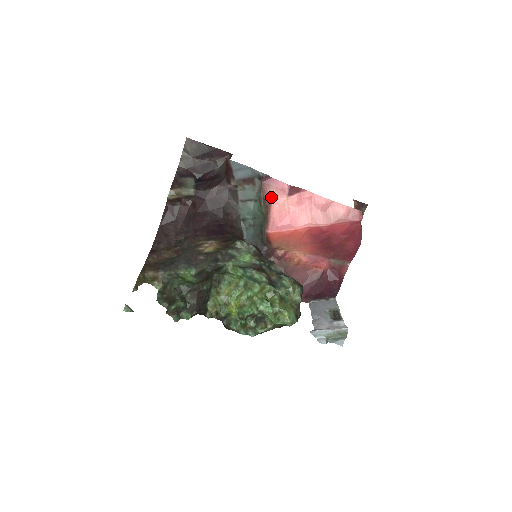
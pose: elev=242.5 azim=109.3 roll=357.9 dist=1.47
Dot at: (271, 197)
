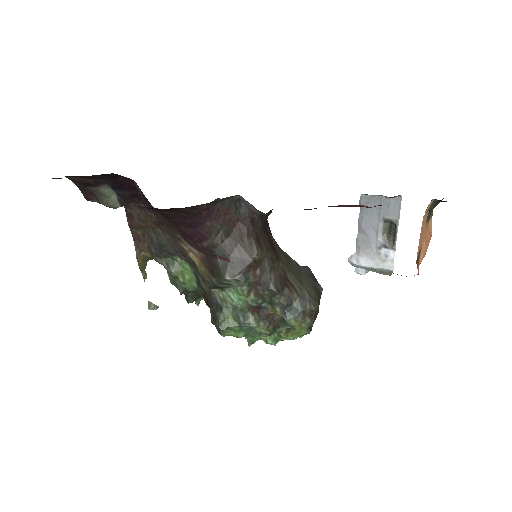
Dot at: occluded
